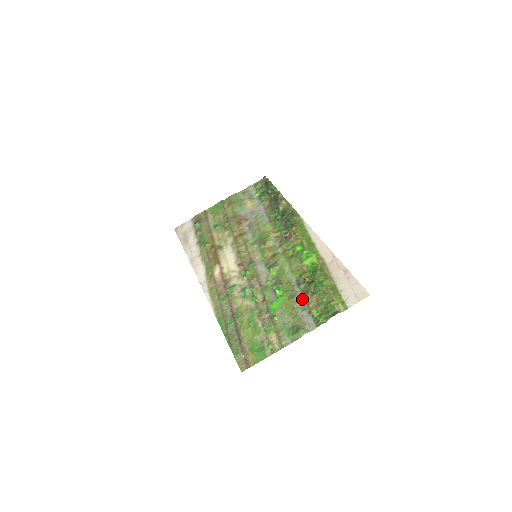
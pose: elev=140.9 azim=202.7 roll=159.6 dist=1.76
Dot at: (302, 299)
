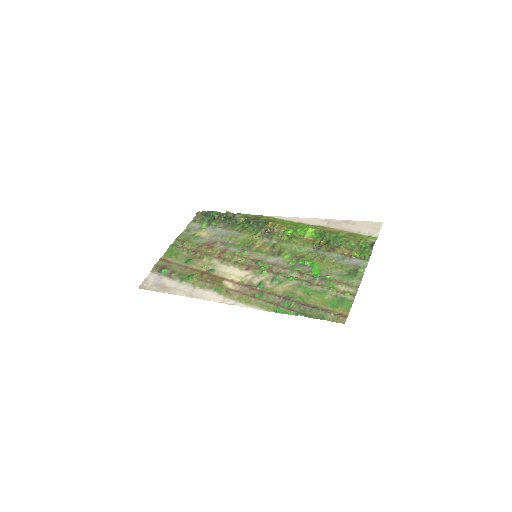
Dot at: (334, 254)
